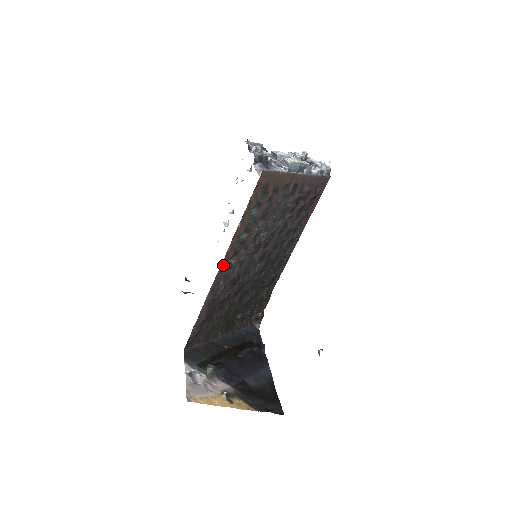
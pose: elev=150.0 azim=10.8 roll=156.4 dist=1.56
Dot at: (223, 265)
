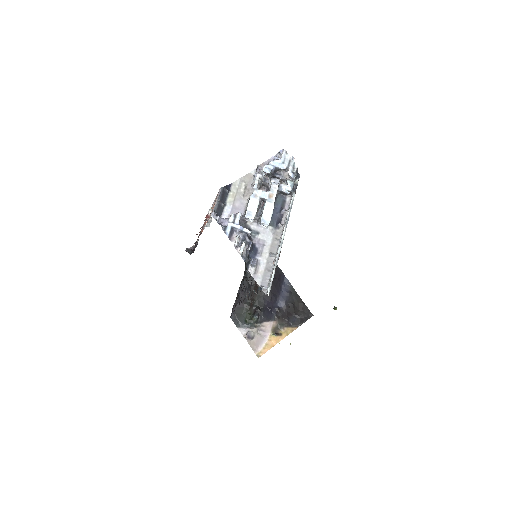
Dot at: occluded
